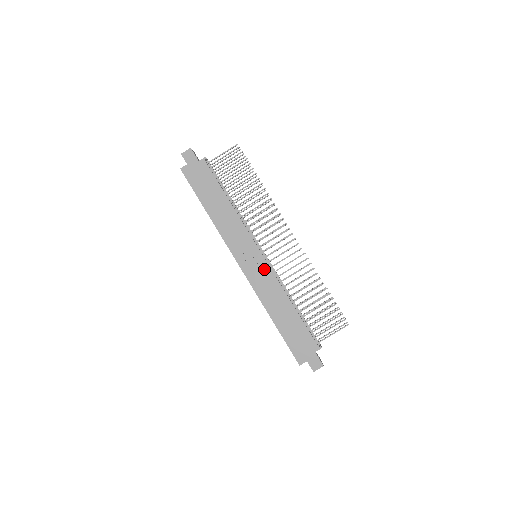
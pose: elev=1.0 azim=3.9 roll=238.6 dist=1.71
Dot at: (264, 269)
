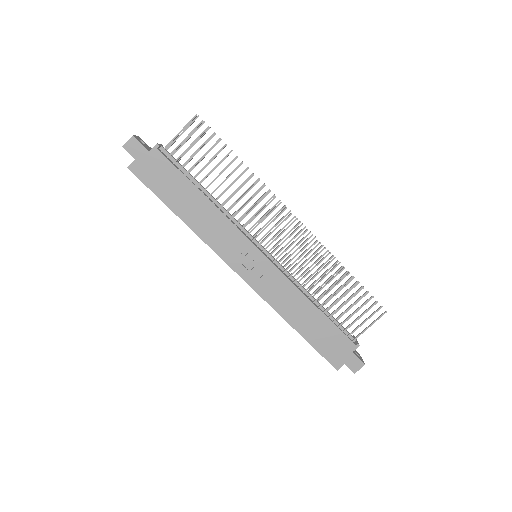
Dot at: (271, 272)
